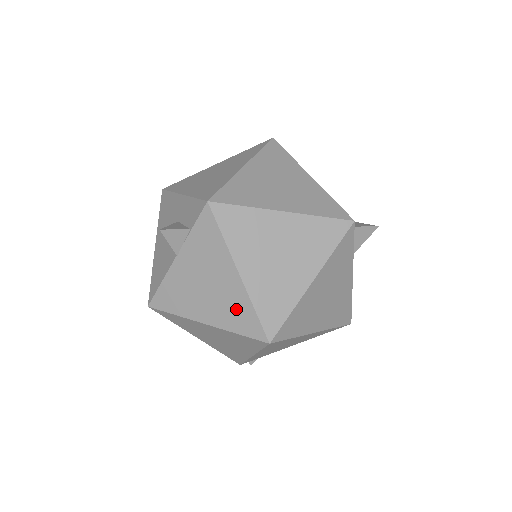
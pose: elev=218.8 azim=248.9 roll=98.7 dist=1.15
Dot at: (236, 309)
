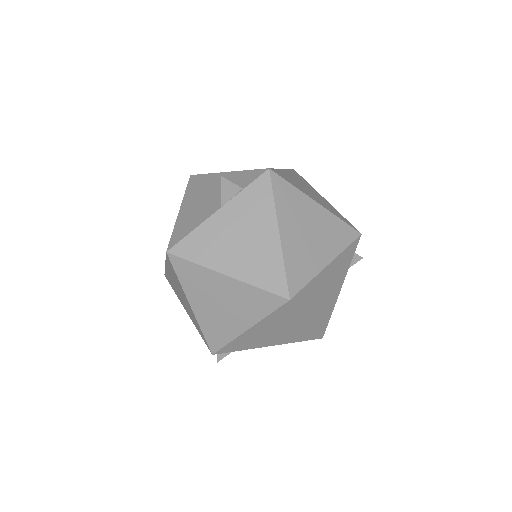
Dot at: (265, 264)
